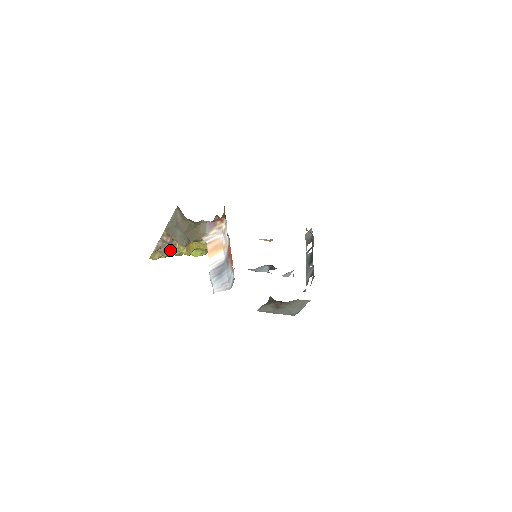
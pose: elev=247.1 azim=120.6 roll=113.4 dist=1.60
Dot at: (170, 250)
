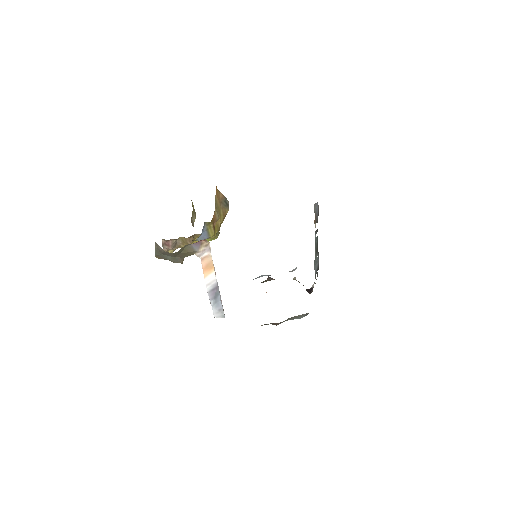
Dot at: occluded
